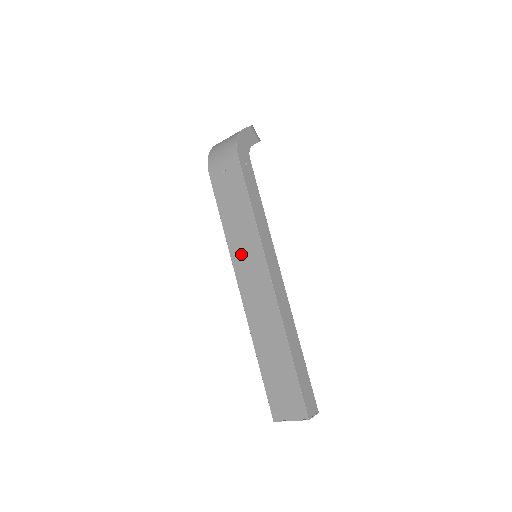
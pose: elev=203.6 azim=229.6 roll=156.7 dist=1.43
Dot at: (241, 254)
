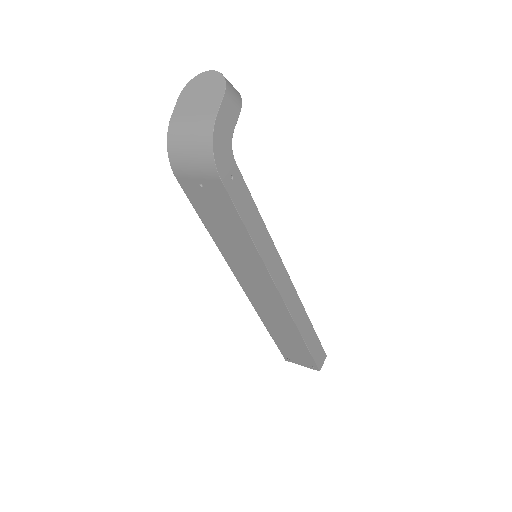
Dot at: (239, 264)
